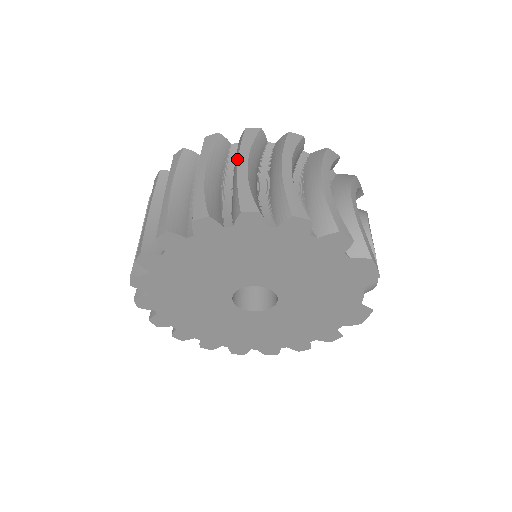
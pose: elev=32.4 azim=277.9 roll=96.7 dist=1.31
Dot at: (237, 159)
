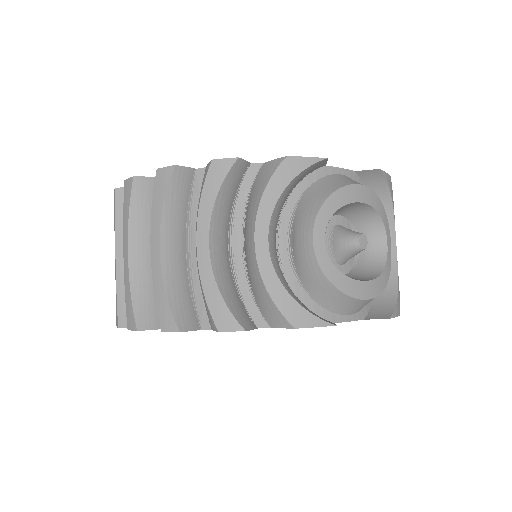
Dot at: (124, 239)
